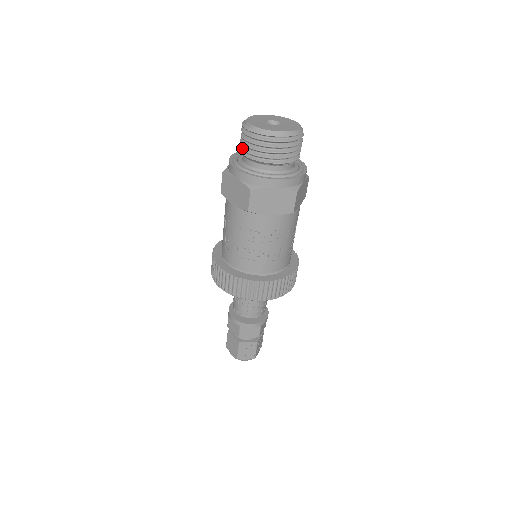
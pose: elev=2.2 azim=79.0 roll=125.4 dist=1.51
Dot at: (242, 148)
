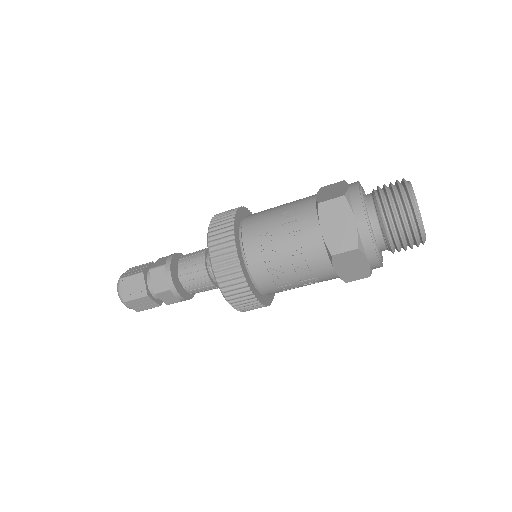
Dot at: (385, 204)
